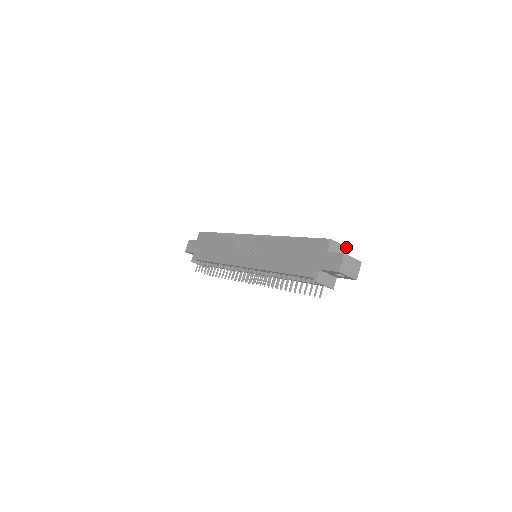
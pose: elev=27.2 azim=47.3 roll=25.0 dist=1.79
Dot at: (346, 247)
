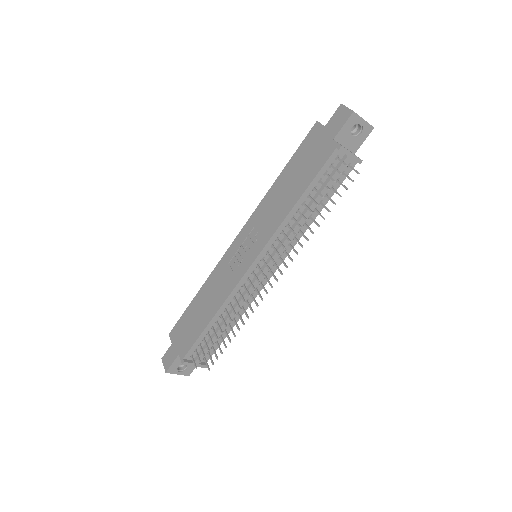
Dot at: occluded
